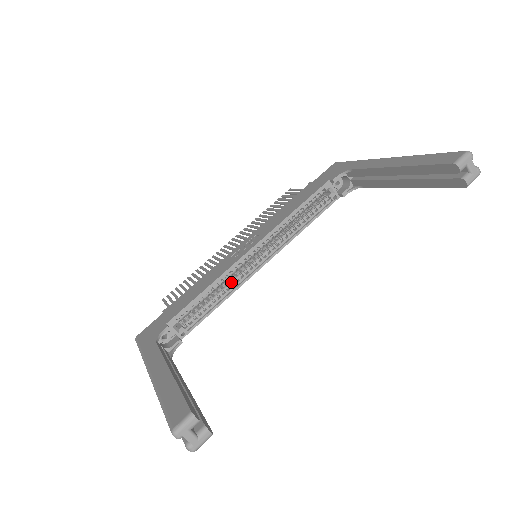
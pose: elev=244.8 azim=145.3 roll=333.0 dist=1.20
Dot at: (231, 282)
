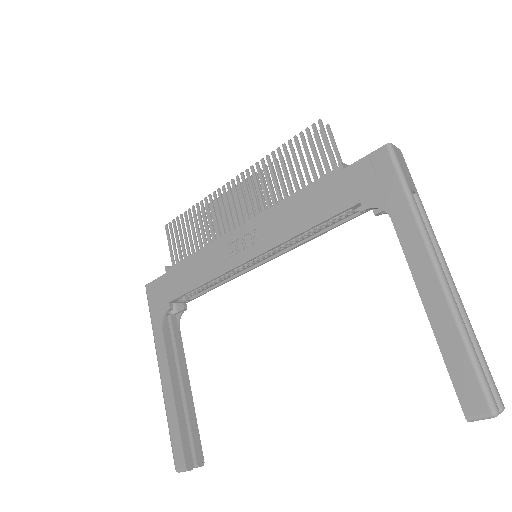
Dot at: (229, 273)
